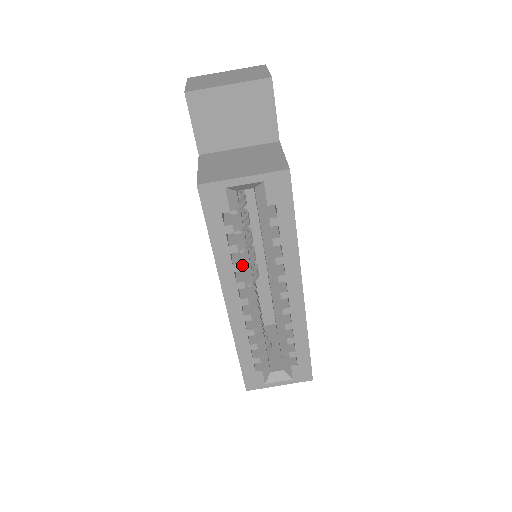
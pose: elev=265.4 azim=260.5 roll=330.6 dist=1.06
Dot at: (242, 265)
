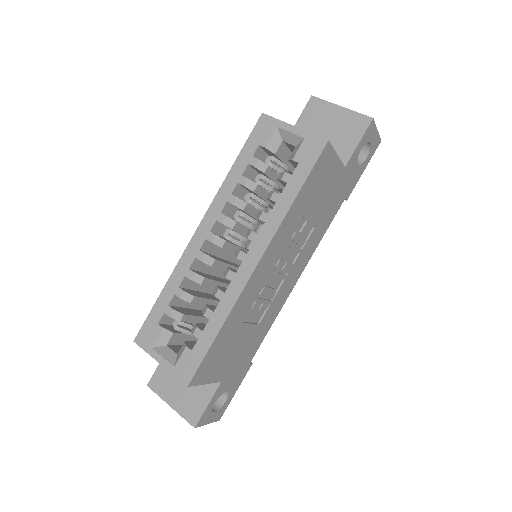
Dot at: (237, 201)
